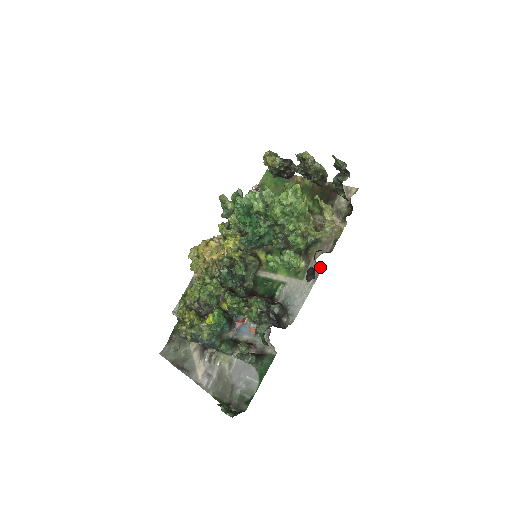
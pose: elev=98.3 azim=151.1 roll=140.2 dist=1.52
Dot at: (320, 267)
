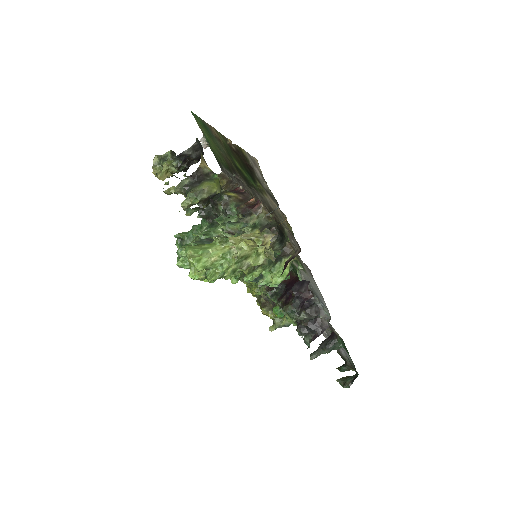
Dot at: (306, 266)
